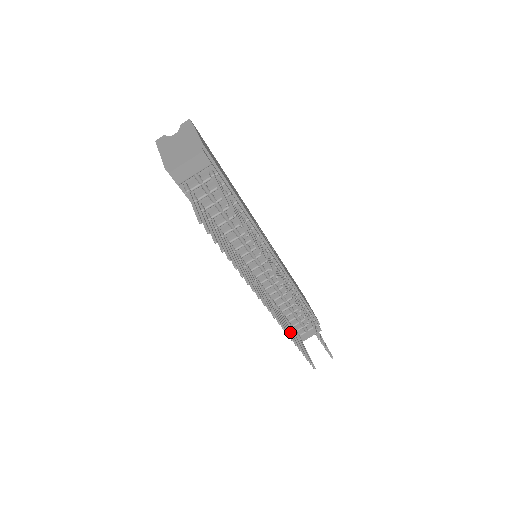
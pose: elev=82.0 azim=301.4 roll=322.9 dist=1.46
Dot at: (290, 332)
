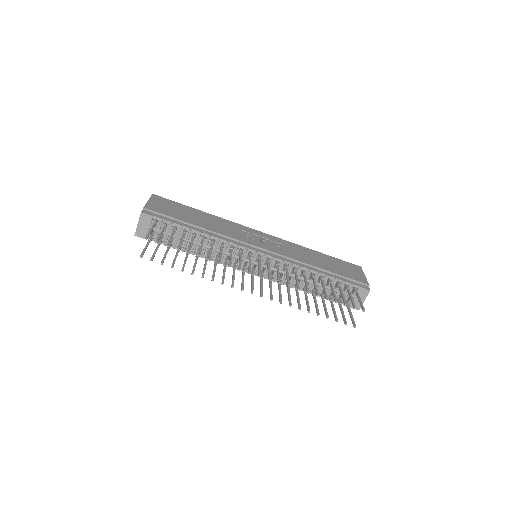
Dot at: (306, 303)
